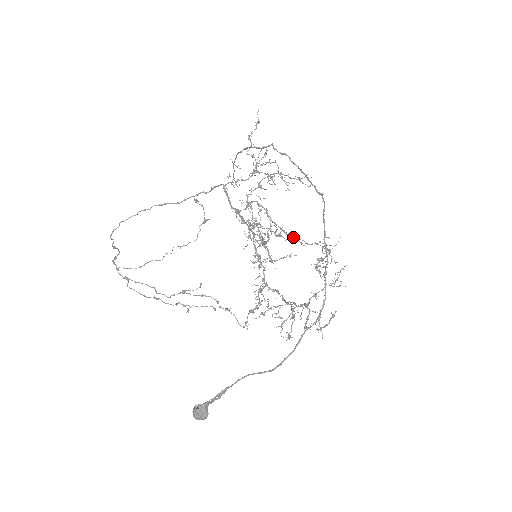
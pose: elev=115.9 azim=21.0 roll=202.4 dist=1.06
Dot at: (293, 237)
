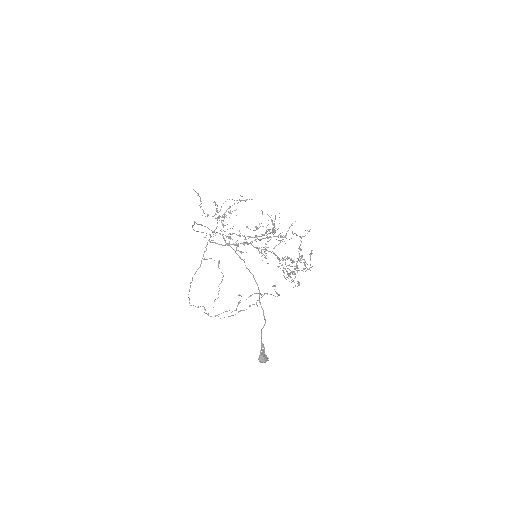
Dot at: occluded
